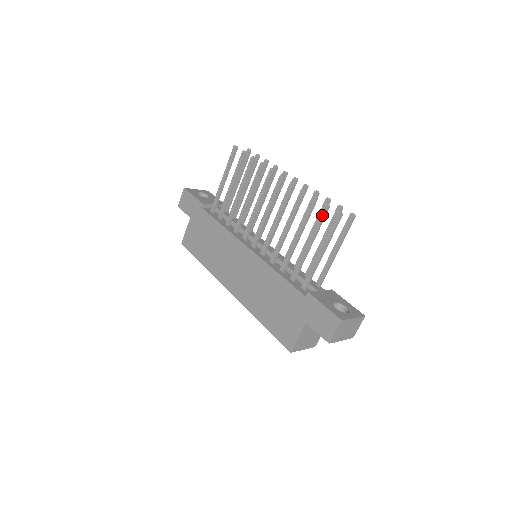
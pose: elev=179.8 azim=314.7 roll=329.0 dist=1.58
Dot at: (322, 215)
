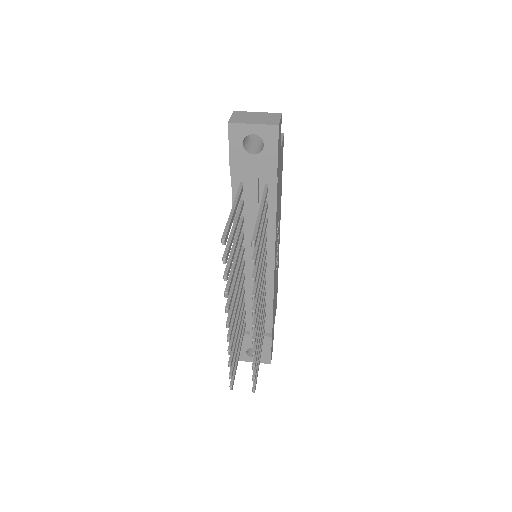
Dot at: (231, 368)
